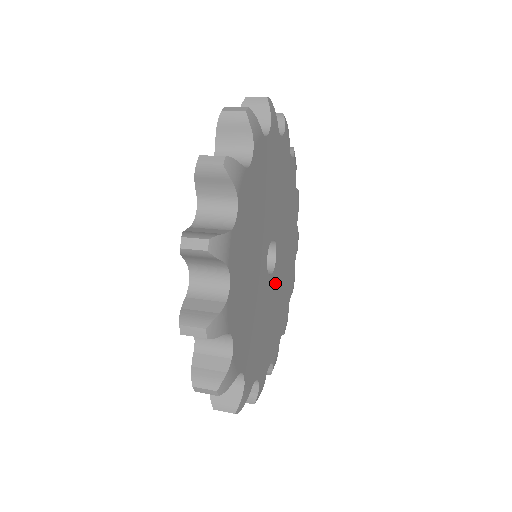
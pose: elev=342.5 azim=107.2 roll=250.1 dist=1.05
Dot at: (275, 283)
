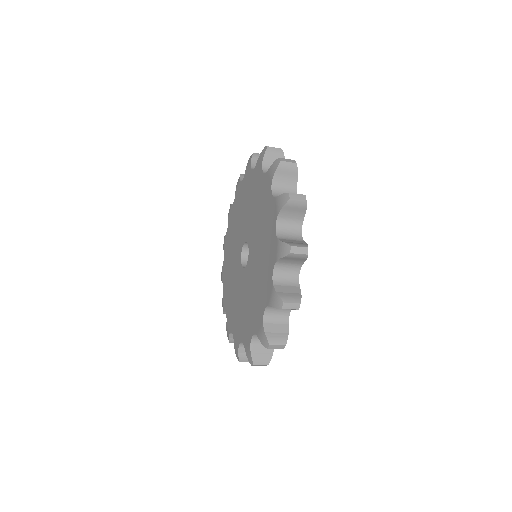
Dot at: occluded
